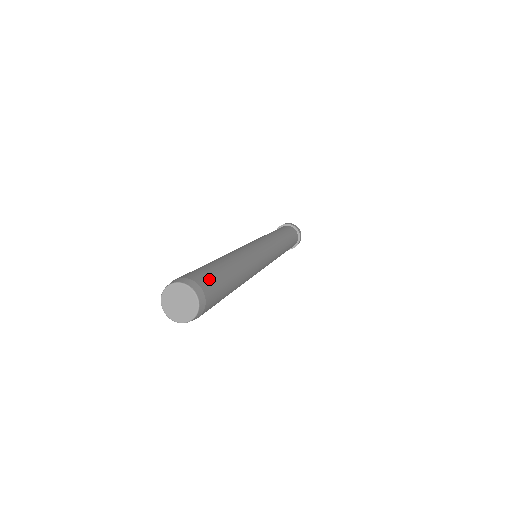
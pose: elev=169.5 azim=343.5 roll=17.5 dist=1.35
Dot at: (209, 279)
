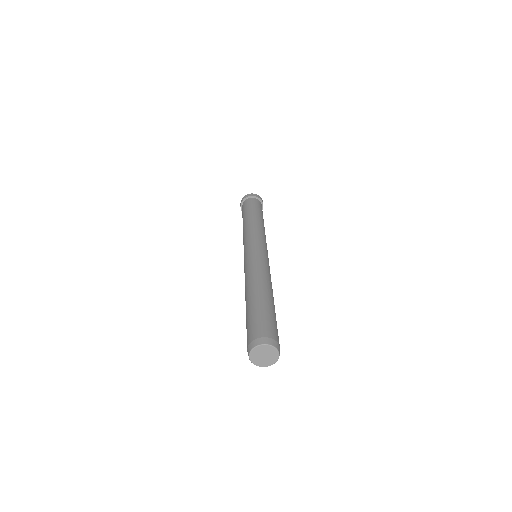
Dot at: (270, 326)
